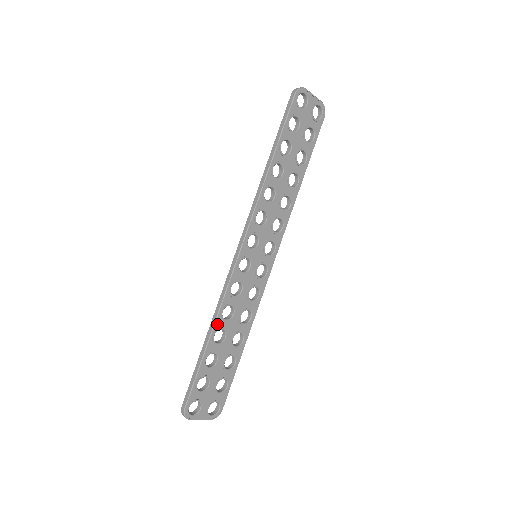
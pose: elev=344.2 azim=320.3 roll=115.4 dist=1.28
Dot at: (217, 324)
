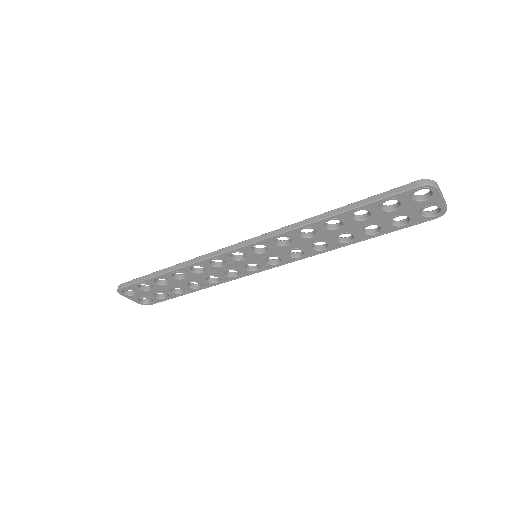
Dot at: (182, 269)
